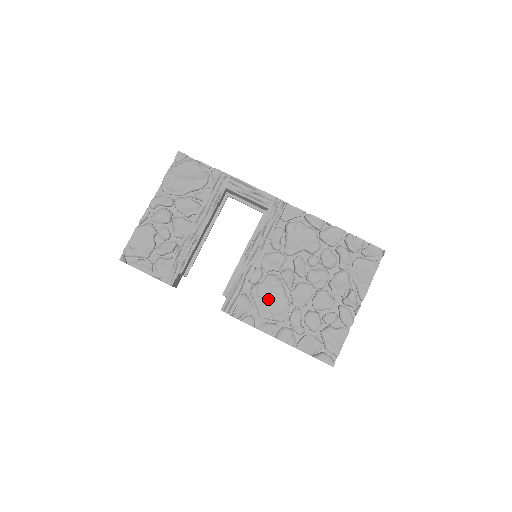
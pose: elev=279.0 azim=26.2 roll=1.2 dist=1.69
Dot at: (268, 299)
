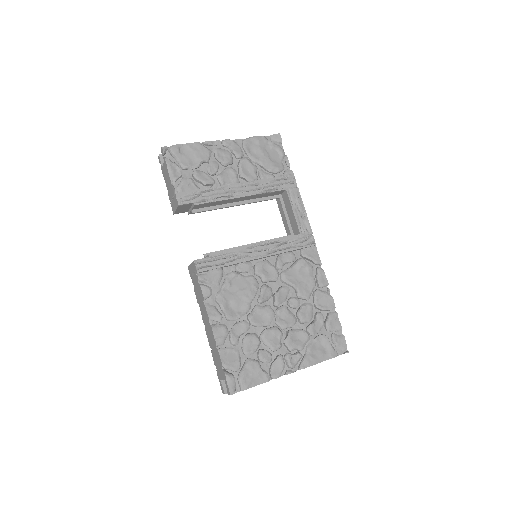
Dot at: (235, 292)
